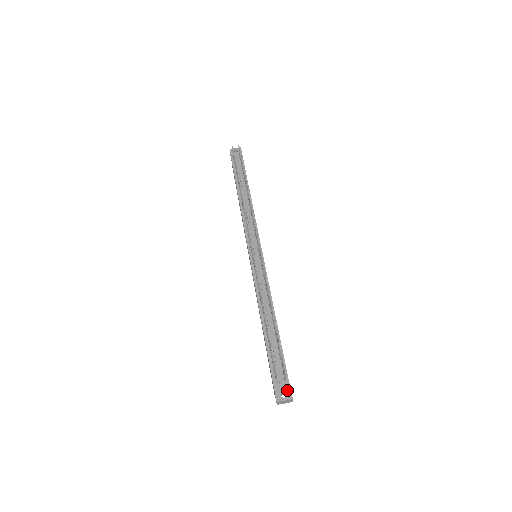
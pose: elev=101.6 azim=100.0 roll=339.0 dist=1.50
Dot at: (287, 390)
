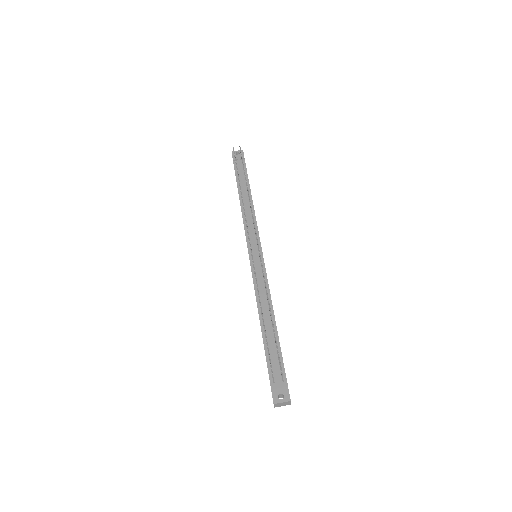
Dot at: (285, 391)
